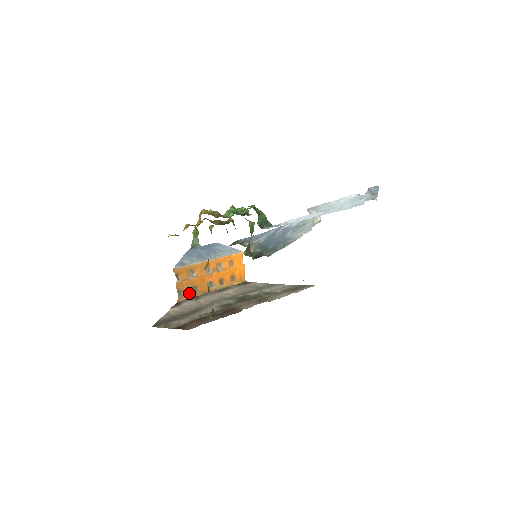
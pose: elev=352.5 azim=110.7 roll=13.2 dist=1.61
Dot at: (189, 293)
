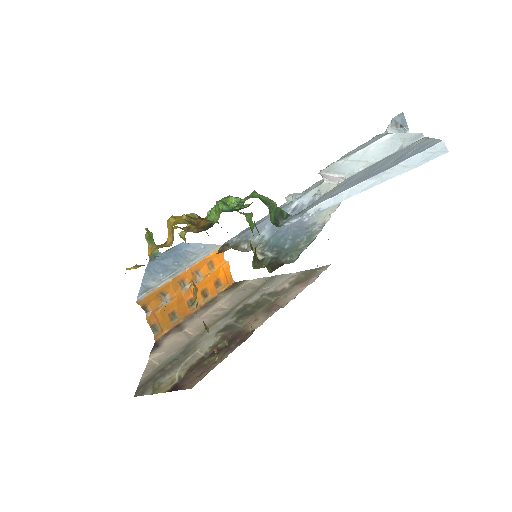
Dot at: (167, 324)
